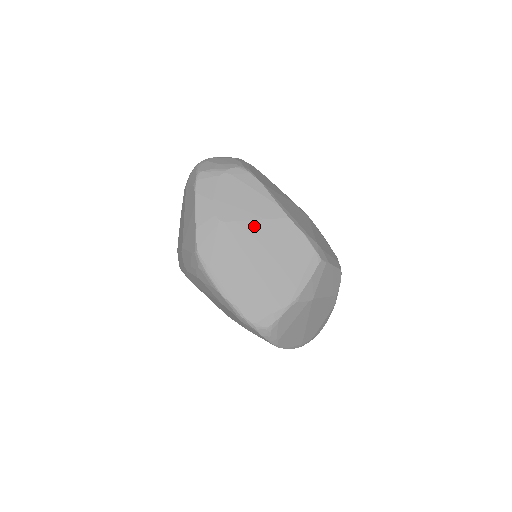
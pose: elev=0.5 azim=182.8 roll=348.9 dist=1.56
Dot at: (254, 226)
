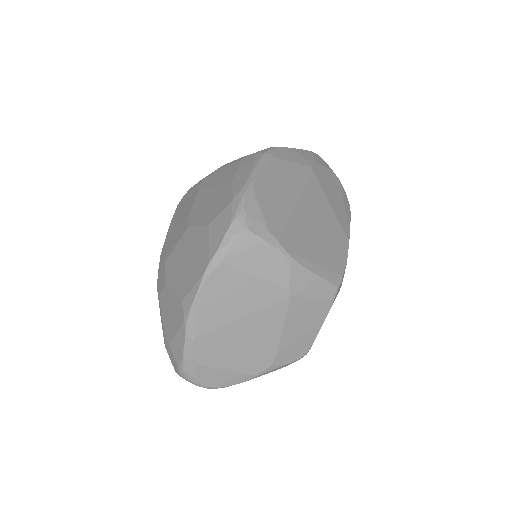
Dot at: (326, 203)
